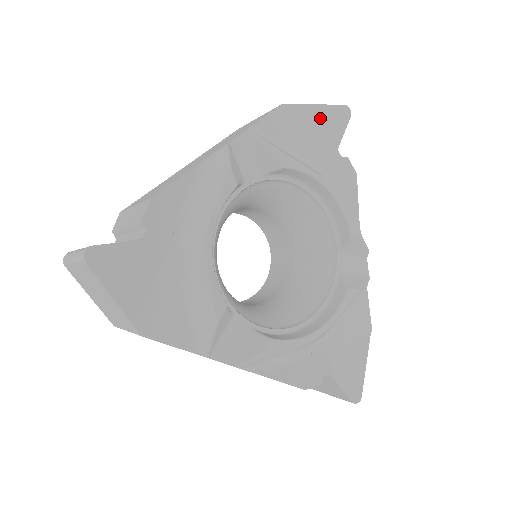
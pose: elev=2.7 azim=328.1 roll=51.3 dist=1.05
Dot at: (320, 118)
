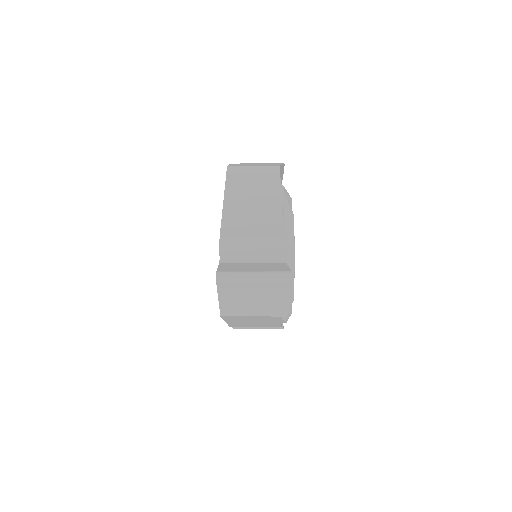
Dot at: (281, 172)
